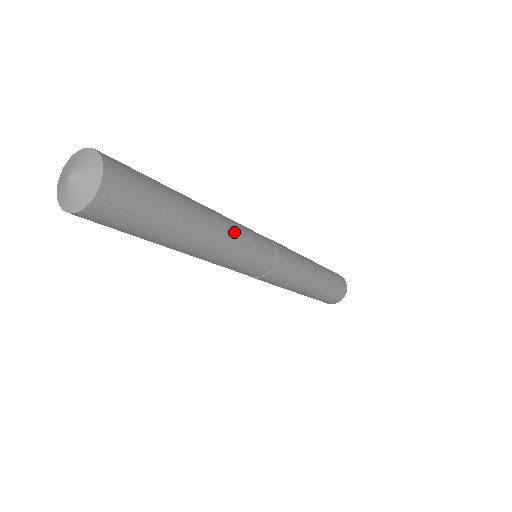
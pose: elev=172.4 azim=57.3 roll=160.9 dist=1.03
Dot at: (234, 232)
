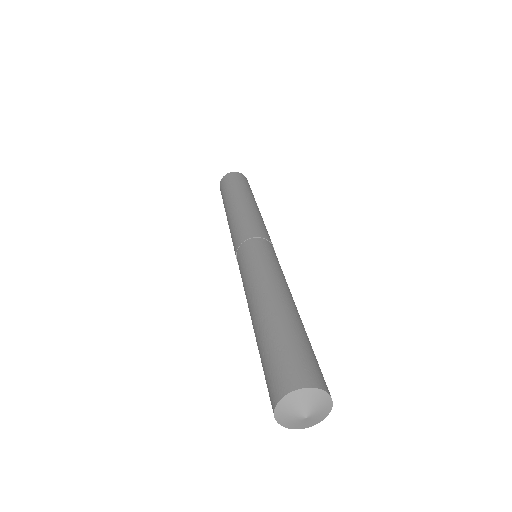
Dot at: occluded
